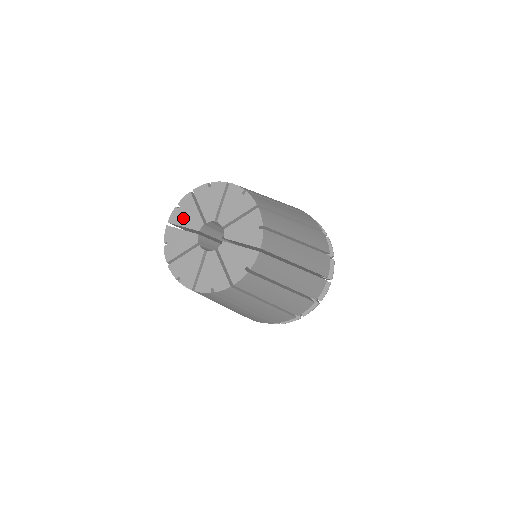
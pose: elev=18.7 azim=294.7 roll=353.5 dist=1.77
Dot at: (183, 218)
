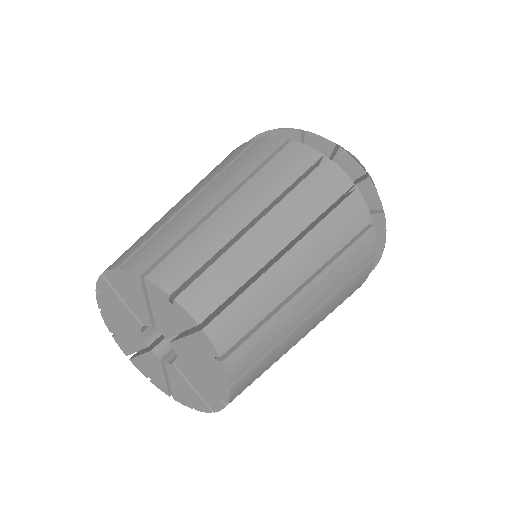
Dot at: (127, 343)
